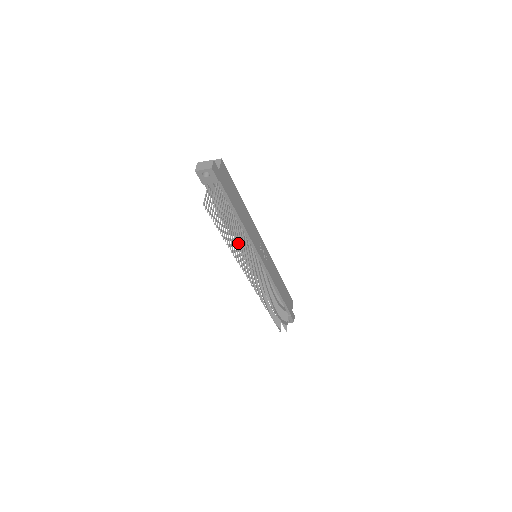
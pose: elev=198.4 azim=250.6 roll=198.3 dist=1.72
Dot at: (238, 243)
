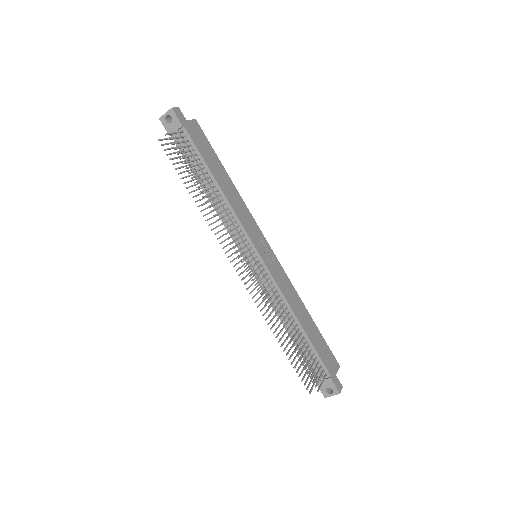
Dot at: occluded
